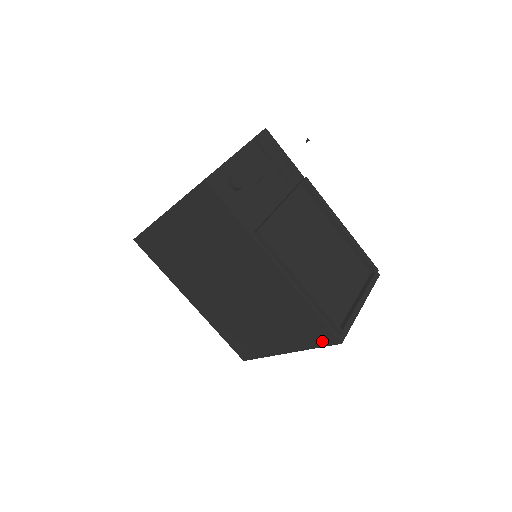
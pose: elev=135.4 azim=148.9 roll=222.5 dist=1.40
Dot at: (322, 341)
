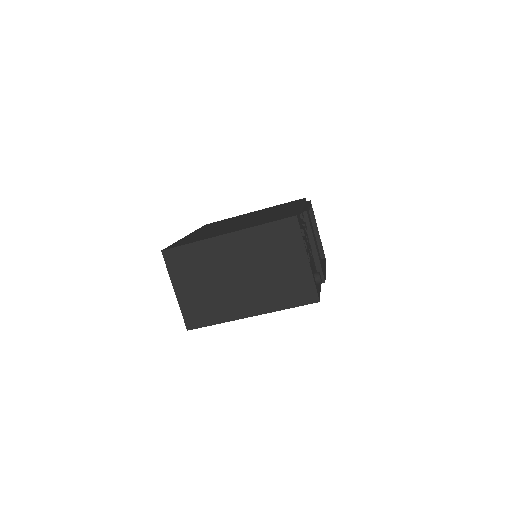
Dot at: occluded
